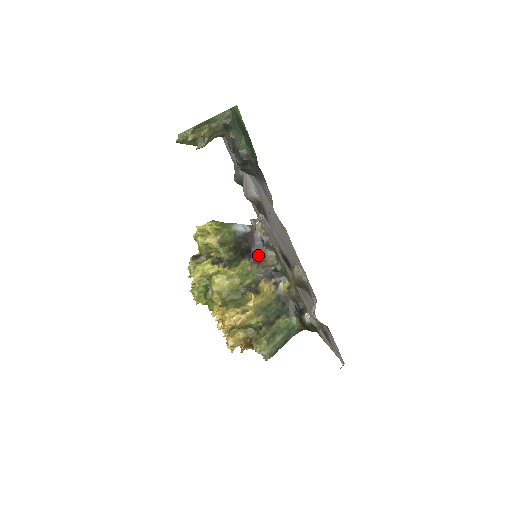
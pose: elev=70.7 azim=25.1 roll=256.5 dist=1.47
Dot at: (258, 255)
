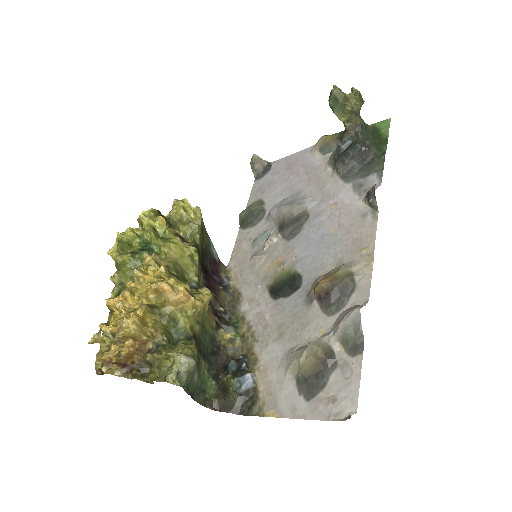
Dot at: (212, 286)
